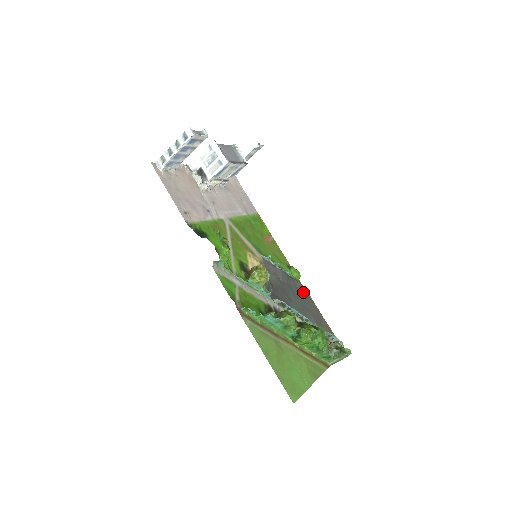
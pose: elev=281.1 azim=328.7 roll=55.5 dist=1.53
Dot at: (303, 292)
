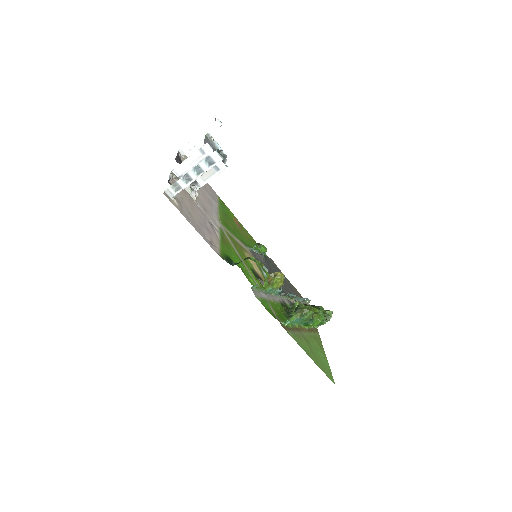
Dot at: (274, 266)
